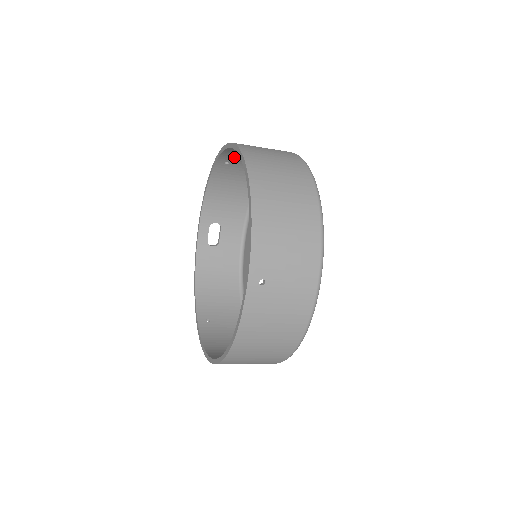
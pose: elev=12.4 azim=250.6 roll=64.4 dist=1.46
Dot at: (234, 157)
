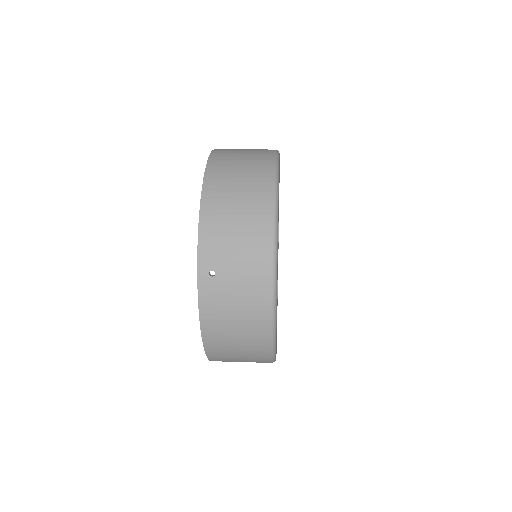
Dot at: occluded
